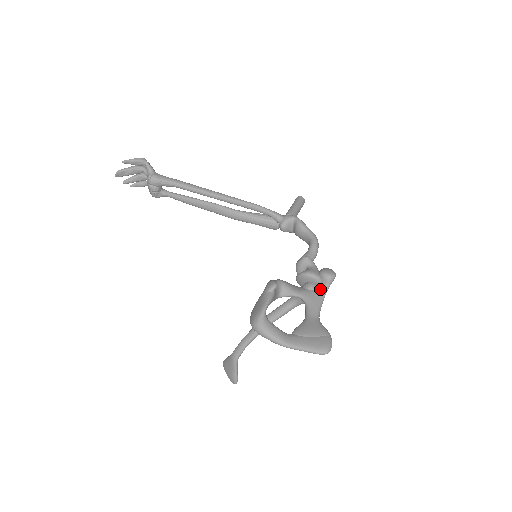
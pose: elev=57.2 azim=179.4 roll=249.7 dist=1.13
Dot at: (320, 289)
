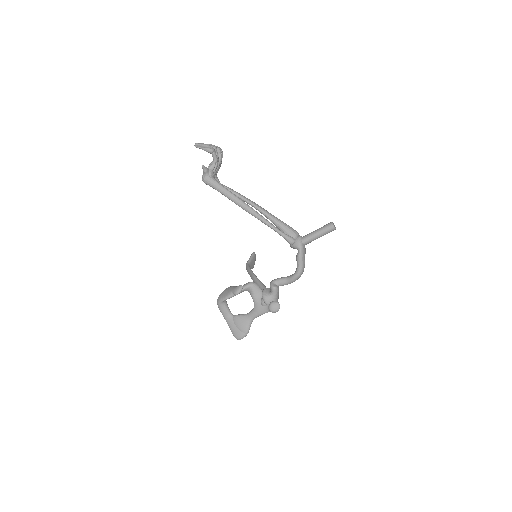
Dot at: (266, 308)
